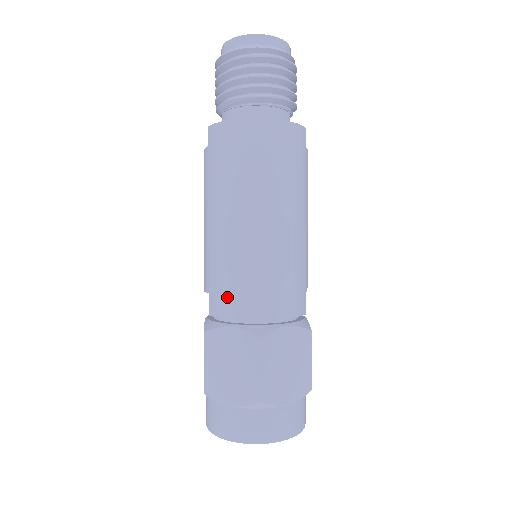
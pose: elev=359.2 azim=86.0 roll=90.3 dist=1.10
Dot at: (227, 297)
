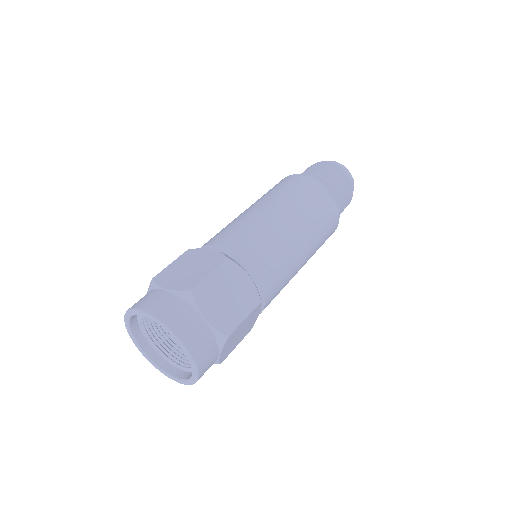
Dot at: occluded
